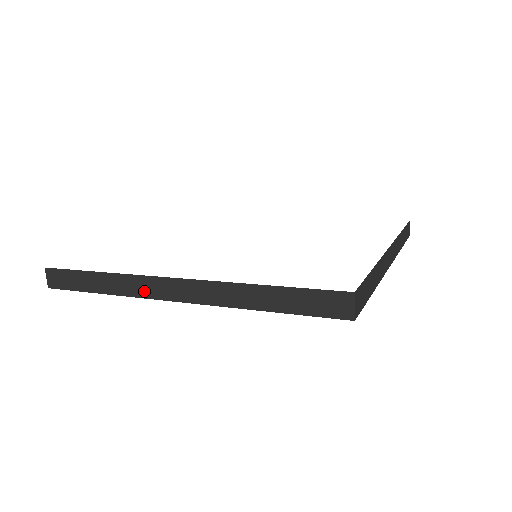
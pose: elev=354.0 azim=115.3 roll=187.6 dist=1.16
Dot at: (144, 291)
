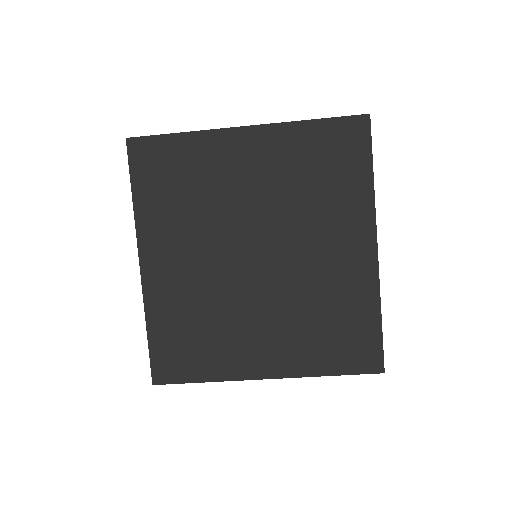
Dot at: (221, 129)
